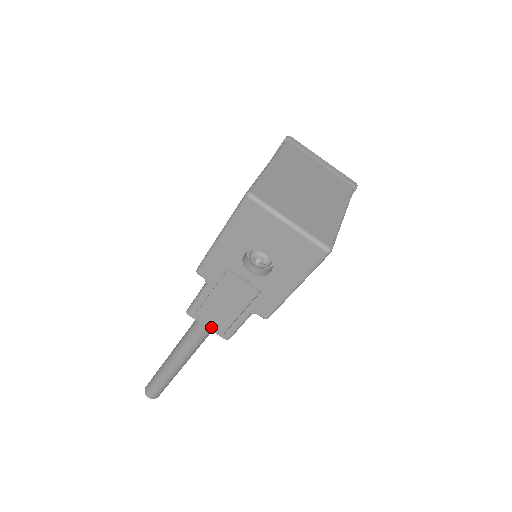
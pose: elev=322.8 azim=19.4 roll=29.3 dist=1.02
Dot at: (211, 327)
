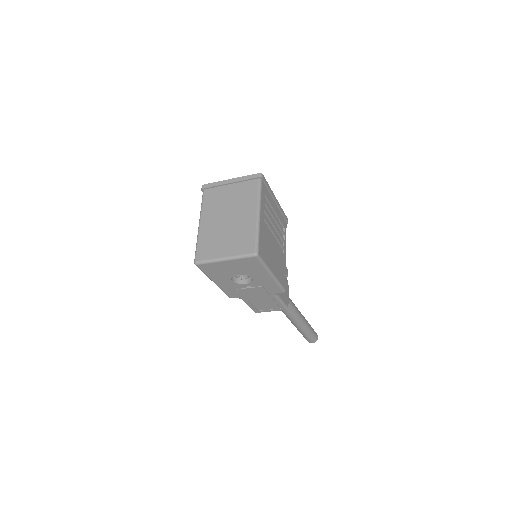
Dot at: (272, 310)
